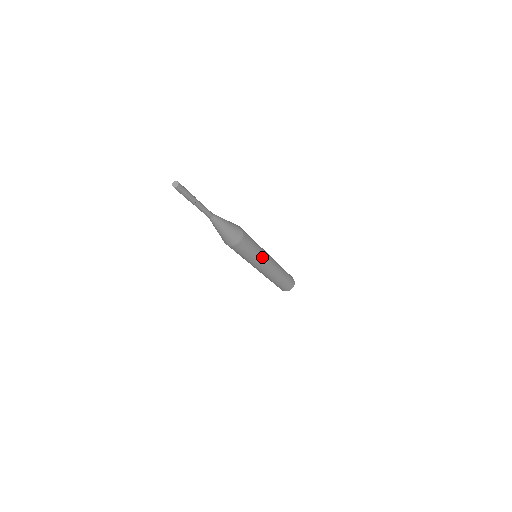
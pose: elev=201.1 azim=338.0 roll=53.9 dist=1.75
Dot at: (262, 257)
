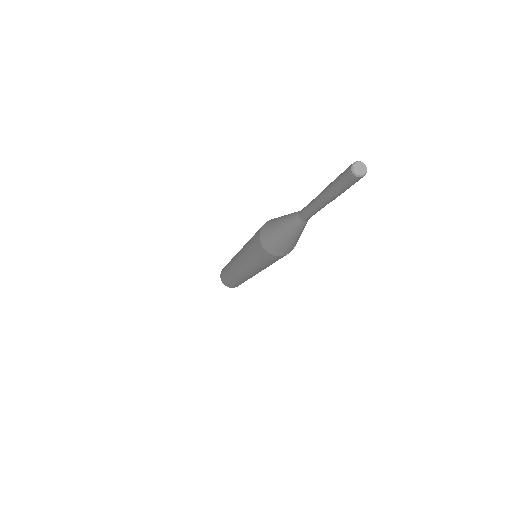
Dot at: occluded
